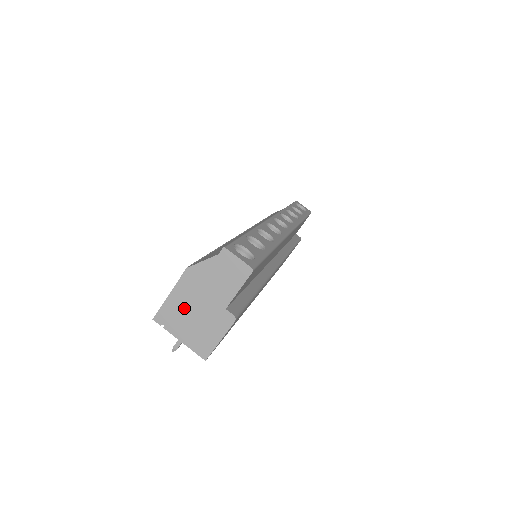
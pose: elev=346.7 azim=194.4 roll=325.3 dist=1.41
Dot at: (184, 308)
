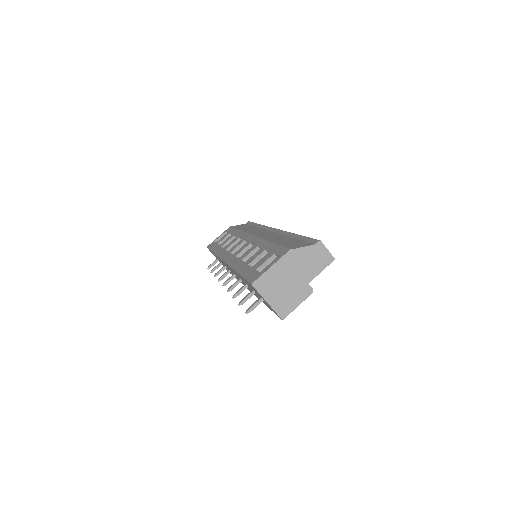
Dot at: (279, 279)
